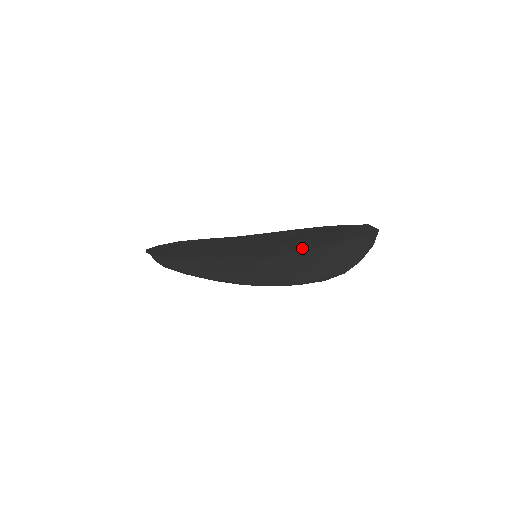
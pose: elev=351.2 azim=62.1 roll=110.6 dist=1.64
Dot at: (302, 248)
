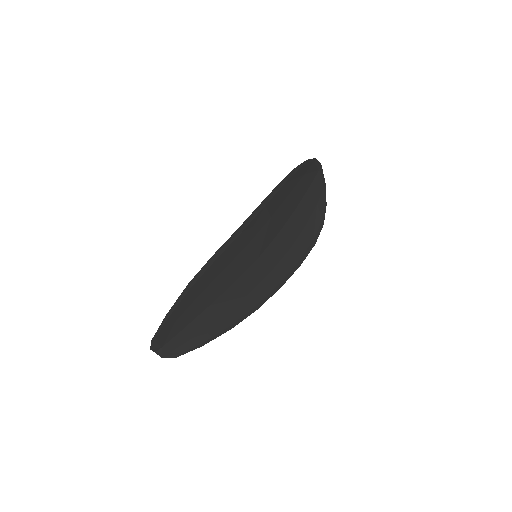
Dot at: (287, 215)
